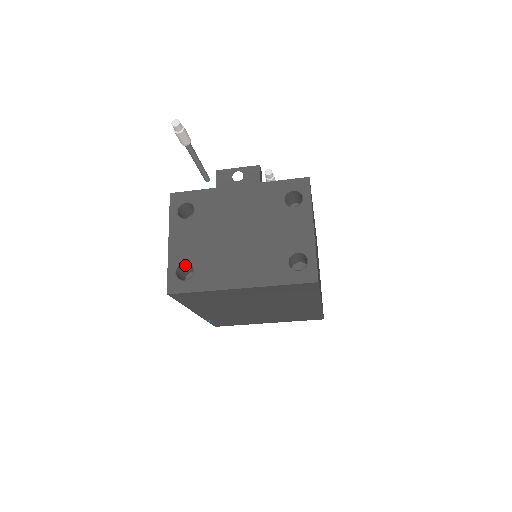
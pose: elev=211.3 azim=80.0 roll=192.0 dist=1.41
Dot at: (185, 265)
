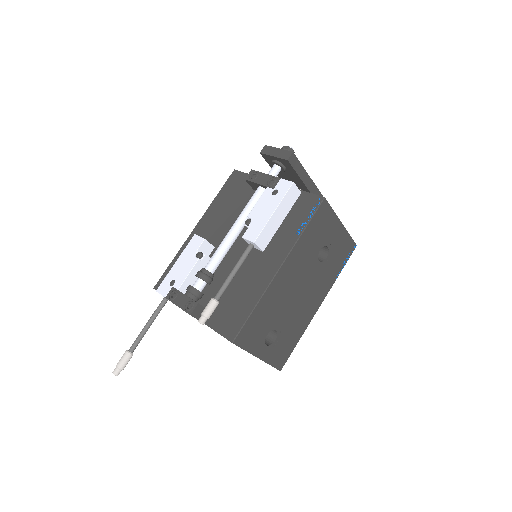
Dot at: occluded
